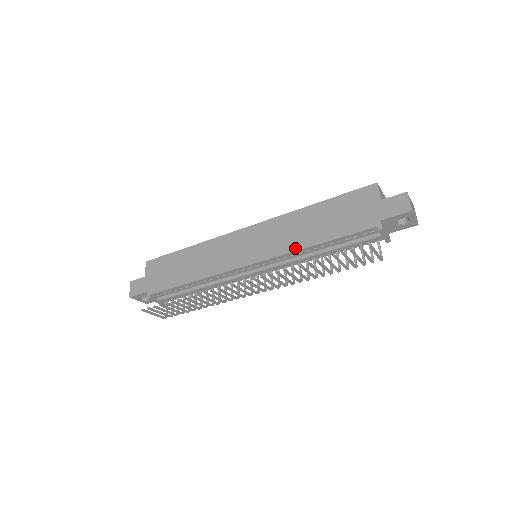
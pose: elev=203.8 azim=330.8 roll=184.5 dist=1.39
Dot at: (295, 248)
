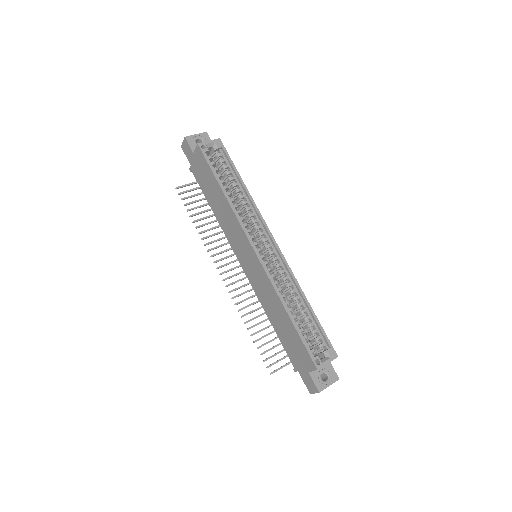
Dot at: (262, 304)
